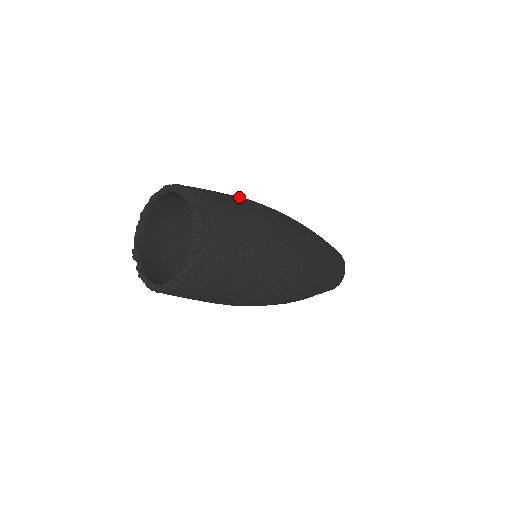
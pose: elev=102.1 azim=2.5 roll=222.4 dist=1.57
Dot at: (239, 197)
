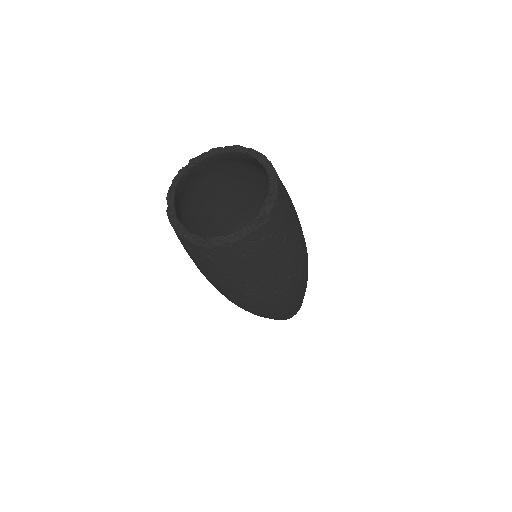
Dot at: occluded
